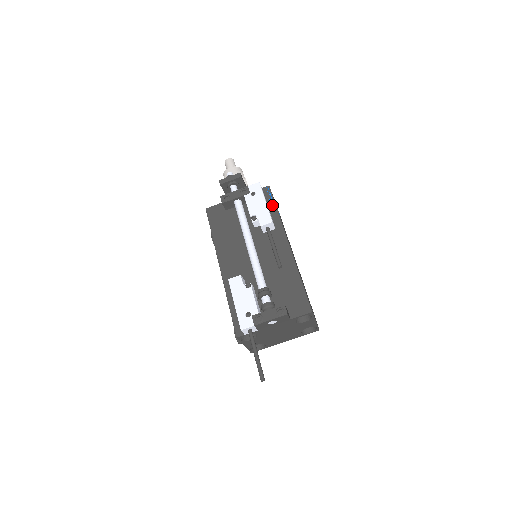
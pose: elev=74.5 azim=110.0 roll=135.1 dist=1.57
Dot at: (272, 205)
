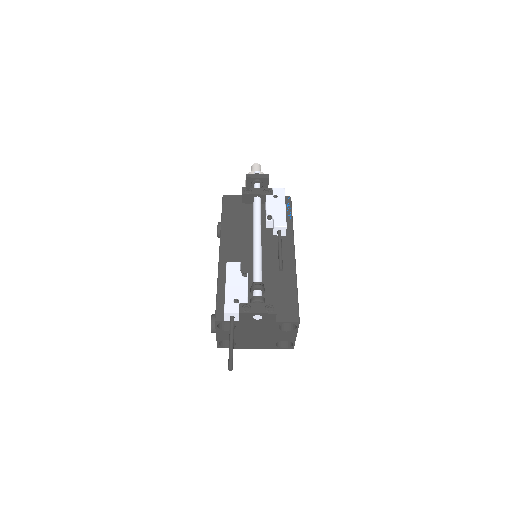
Dot at: (289, 214)
